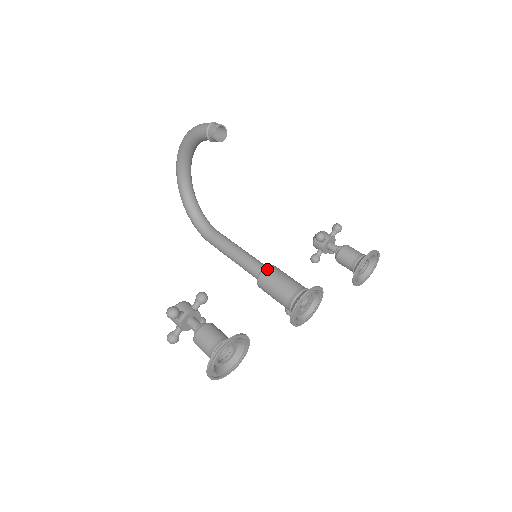
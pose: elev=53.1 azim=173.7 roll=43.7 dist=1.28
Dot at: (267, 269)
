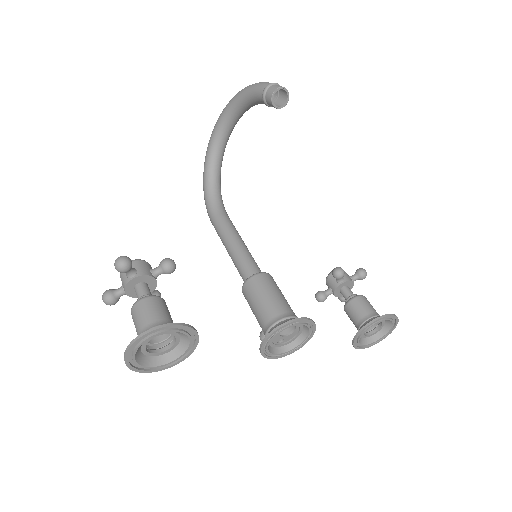
Dot at: (262, 275)
